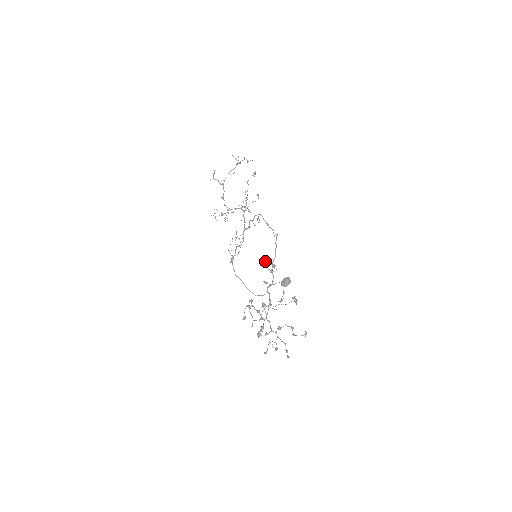
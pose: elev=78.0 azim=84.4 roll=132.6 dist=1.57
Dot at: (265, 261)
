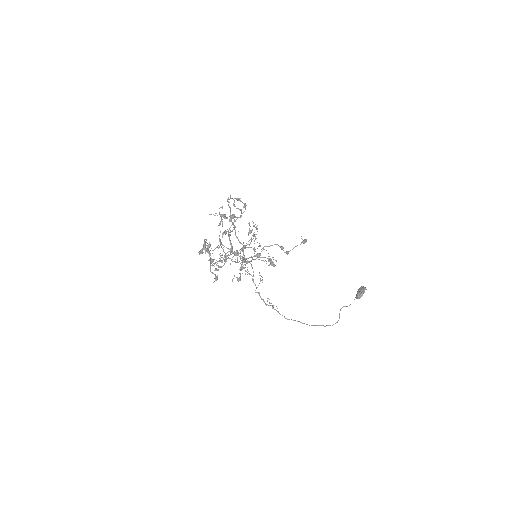
Dot at: occluded
